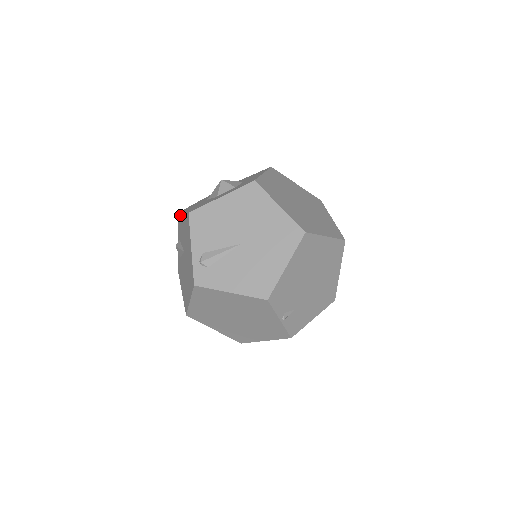
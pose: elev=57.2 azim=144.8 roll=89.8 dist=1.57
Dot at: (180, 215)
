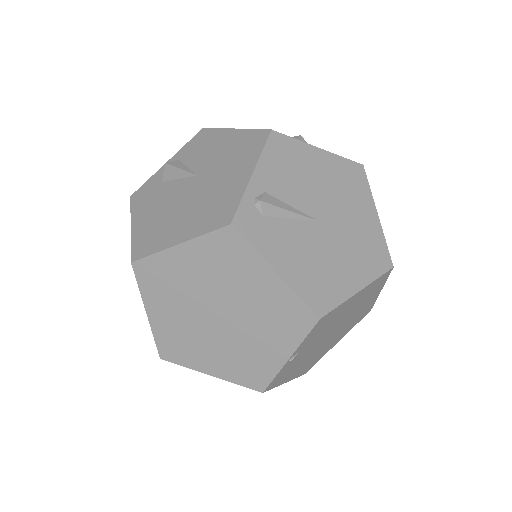
Dot at: (213, 130)
